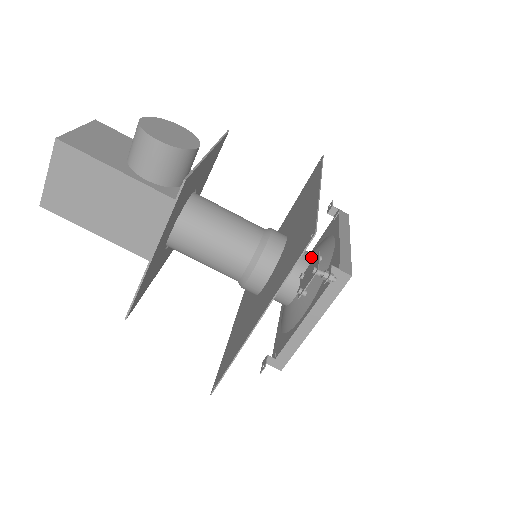
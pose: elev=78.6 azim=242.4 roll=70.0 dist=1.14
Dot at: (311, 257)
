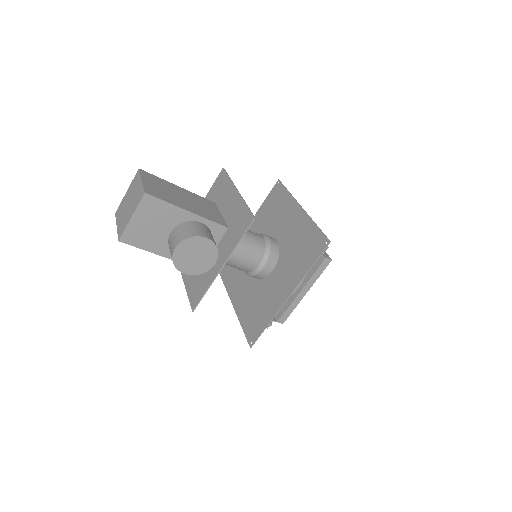
Dot at: occluded
